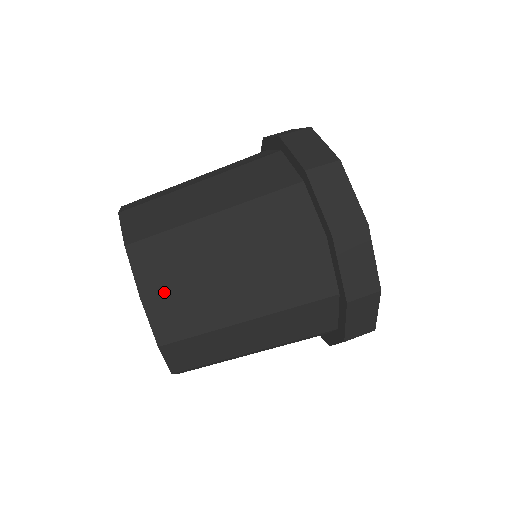
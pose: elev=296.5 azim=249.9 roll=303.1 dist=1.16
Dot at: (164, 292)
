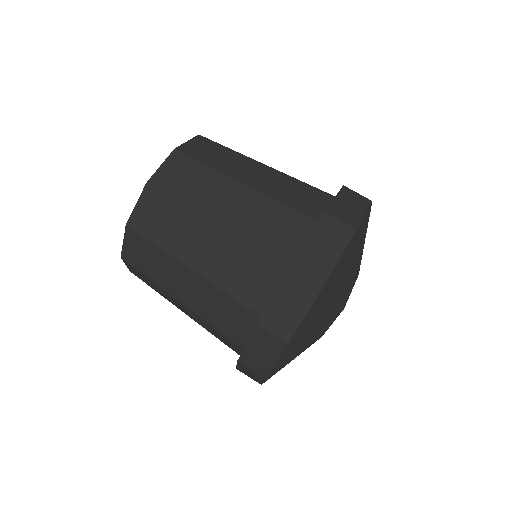
Dot at: (141, 236)
